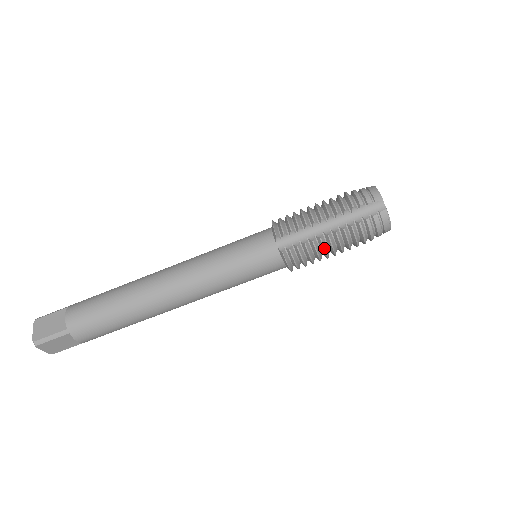
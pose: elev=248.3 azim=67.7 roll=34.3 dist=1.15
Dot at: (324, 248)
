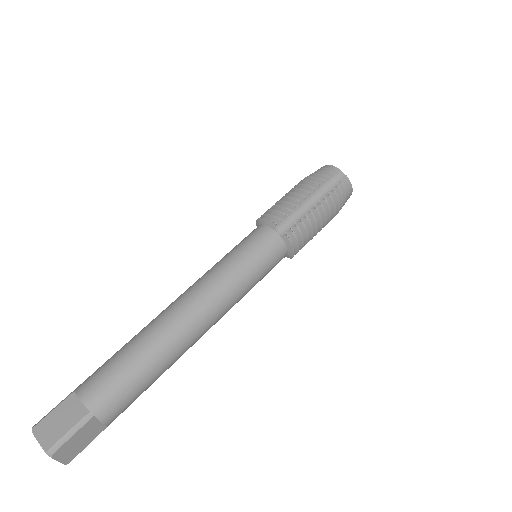
Dot at: (316, 222)
